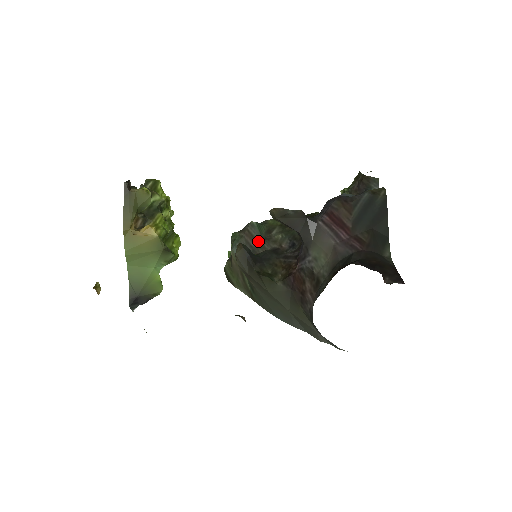
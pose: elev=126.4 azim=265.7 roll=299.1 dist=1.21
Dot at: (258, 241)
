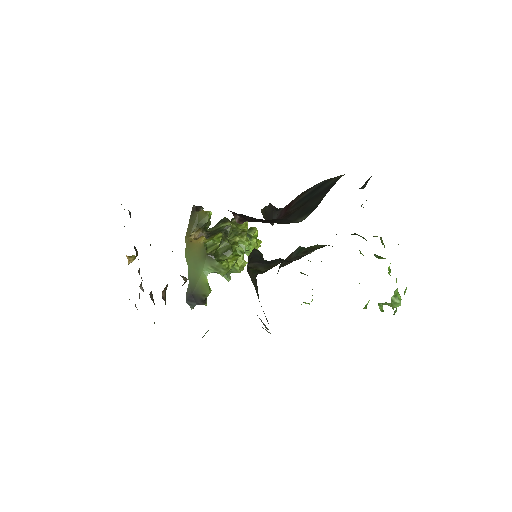
Dot at: (291, 259)
